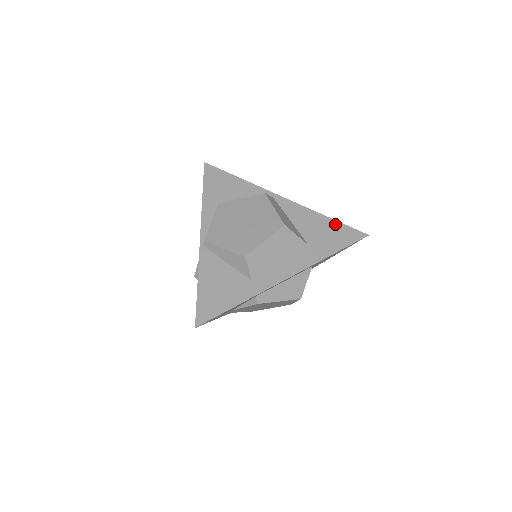
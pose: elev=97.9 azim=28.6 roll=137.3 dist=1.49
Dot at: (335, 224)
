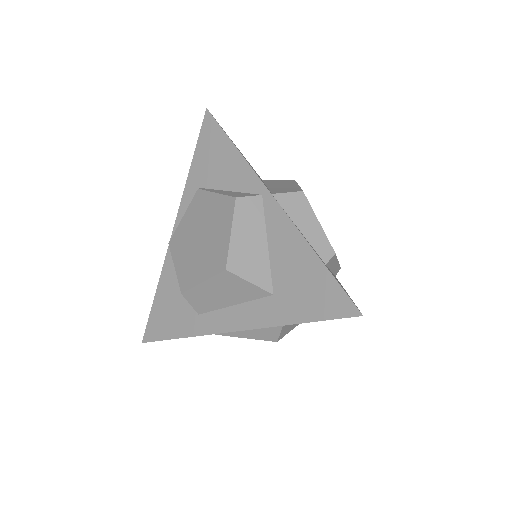
Dot at: (322, 274)
